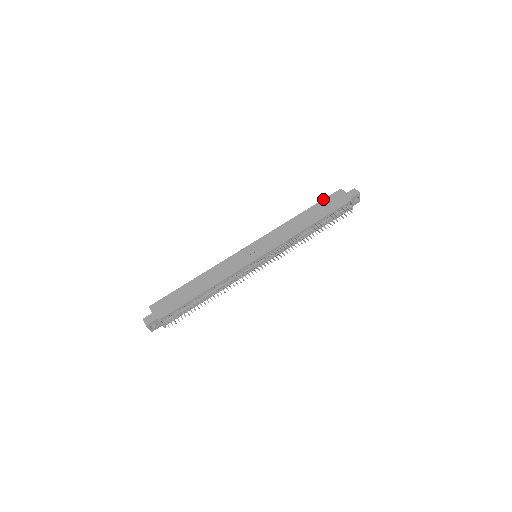
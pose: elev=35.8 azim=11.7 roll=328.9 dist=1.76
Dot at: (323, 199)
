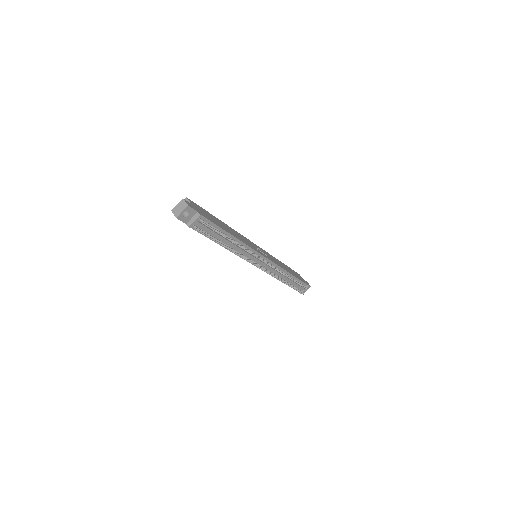
Dot at: occluded
